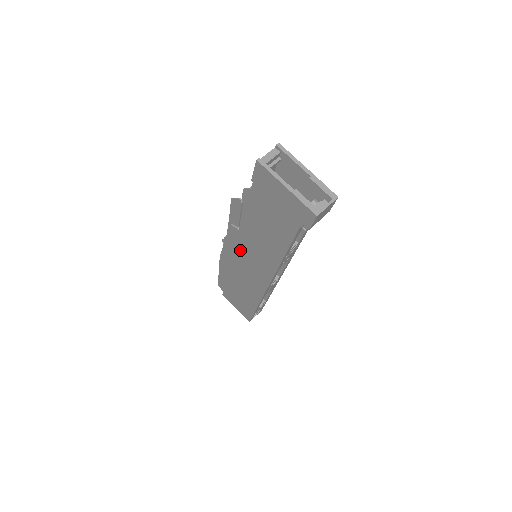
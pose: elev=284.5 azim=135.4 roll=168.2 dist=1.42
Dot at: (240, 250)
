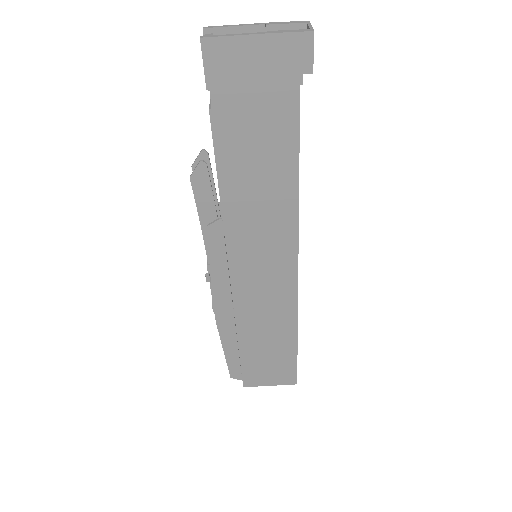
Dot at: (237, 256)
